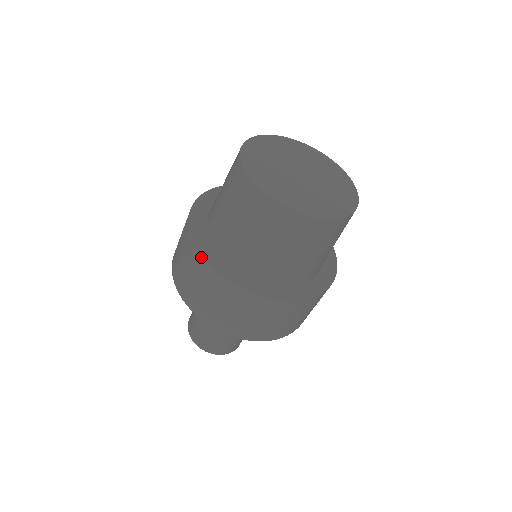
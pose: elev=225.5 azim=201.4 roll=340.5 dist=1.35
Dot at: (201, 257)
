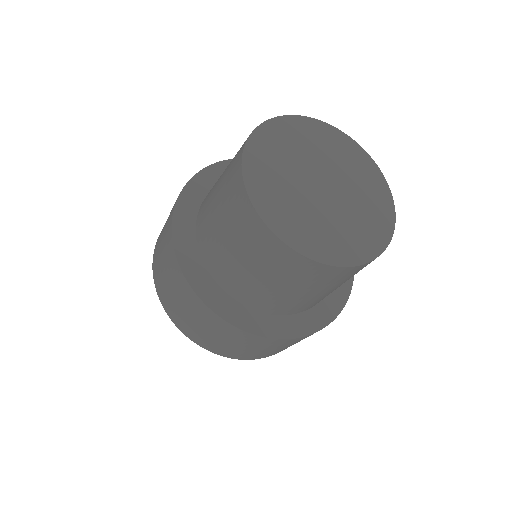
Dot at: (274, 340)
